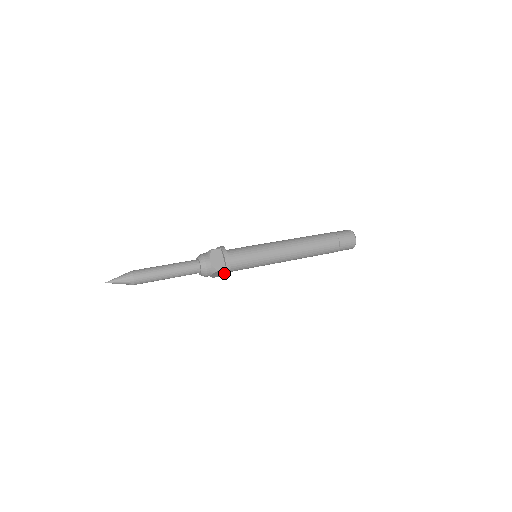
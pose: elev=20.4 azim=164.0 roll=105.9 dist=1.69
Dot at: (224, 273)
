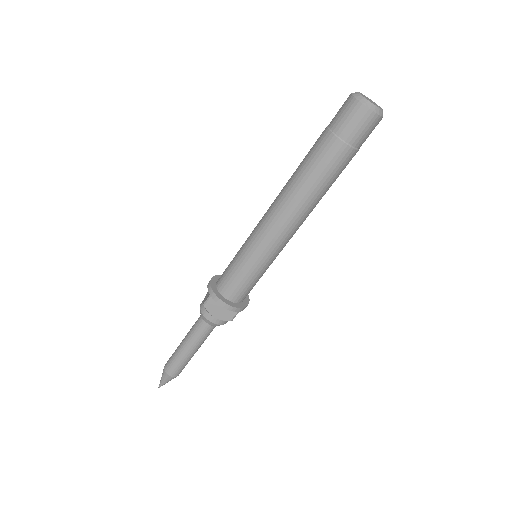
Dot at: occluded
